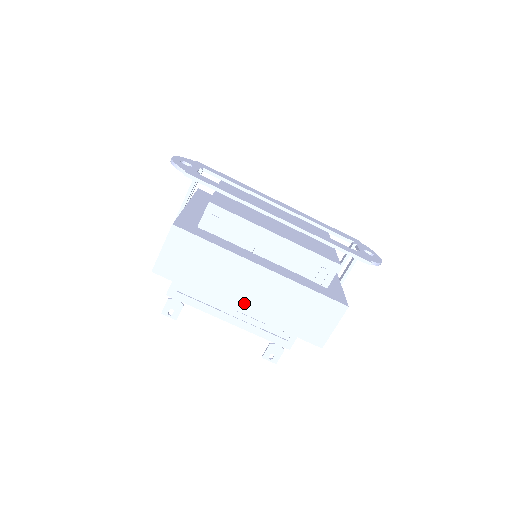
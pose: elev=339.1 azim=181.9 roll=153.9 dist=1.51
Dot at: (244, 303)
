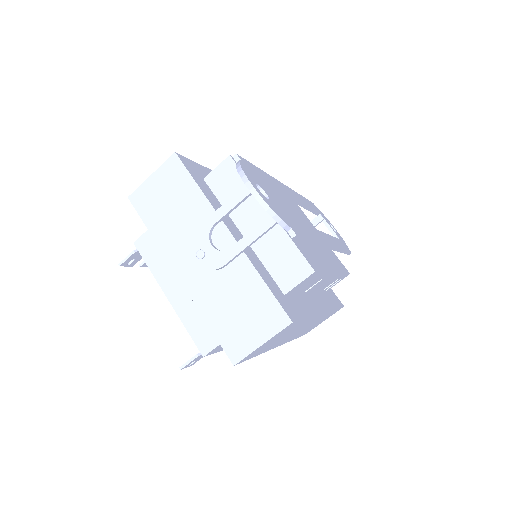
Dot at: (286, 340)
